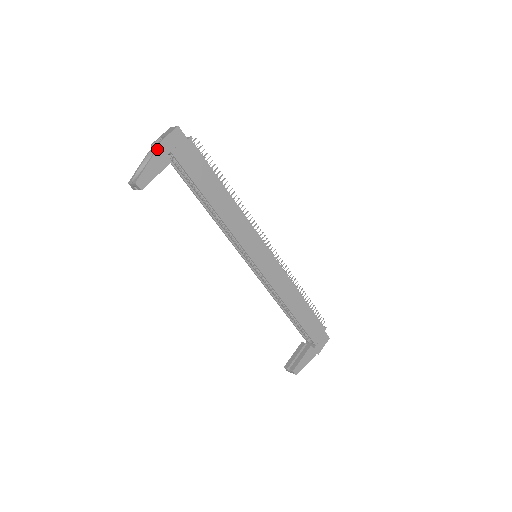
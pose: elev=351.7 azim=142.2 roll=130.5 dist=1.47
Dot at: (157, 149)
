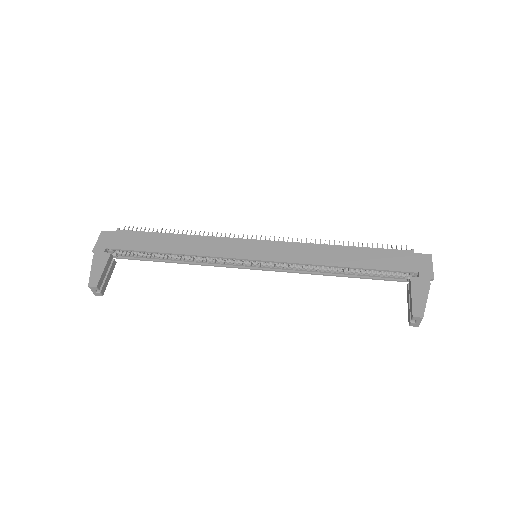
Dot at: (94, 255)
